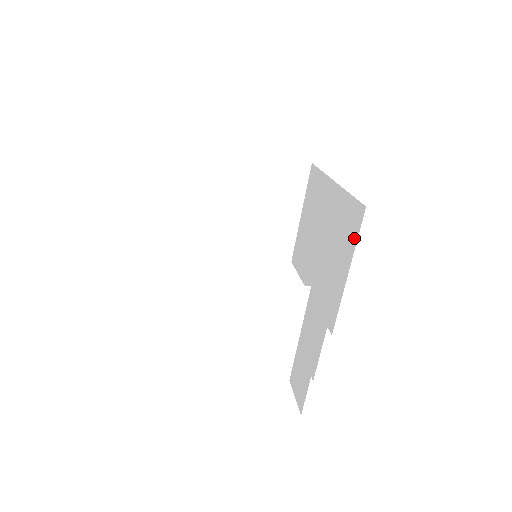
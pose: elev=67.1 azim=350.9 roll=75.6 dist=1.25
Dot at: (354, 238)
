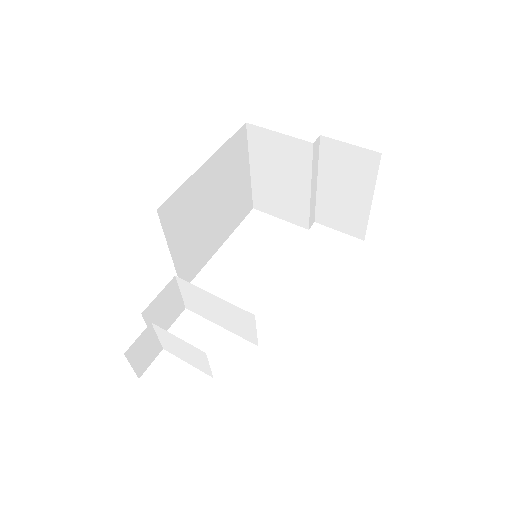
Dot at: occluded
